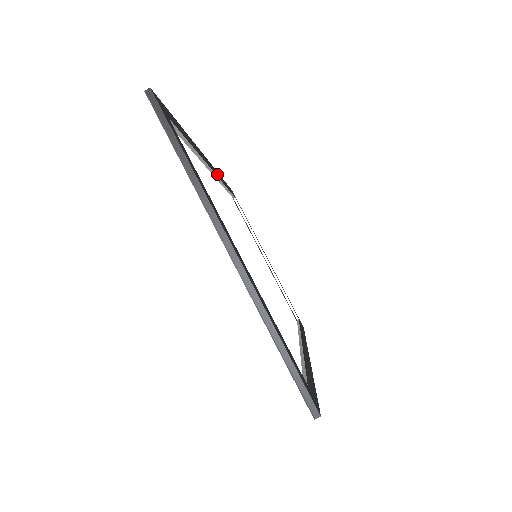
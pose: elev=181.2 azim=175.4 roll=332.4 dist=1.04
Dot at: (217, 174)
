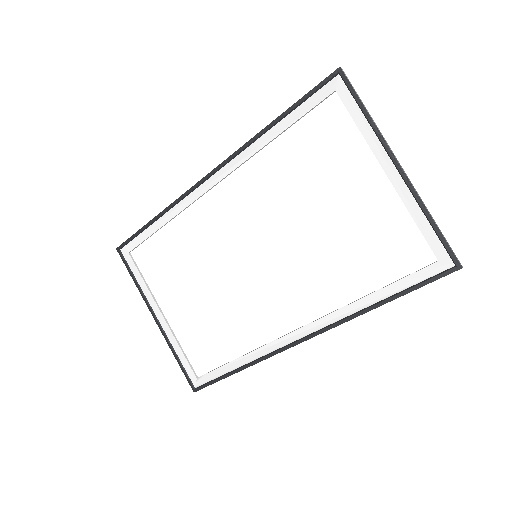
Dot at: (193, 196)
